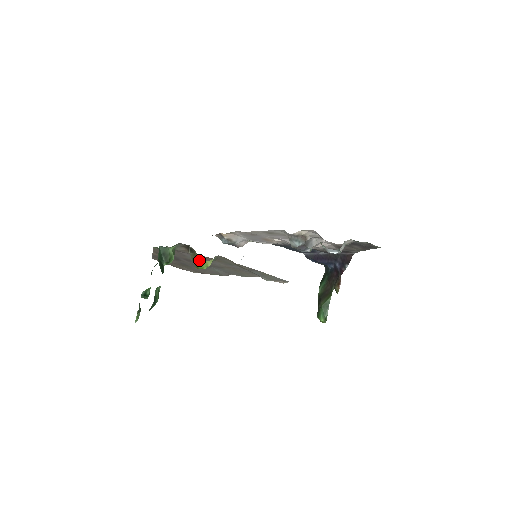
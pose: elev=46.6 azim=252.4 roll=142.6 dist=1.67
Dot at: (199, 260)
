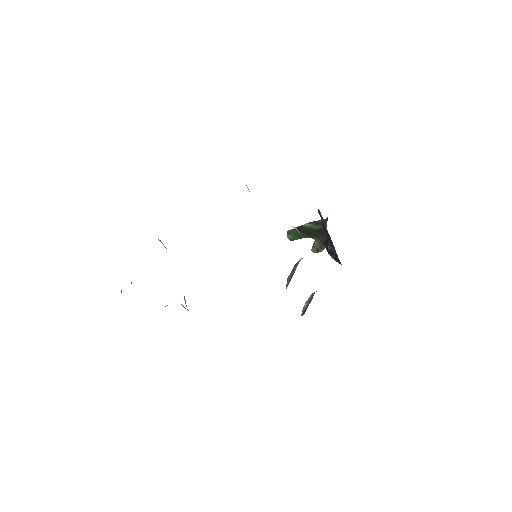
Dot at: (188, 310)
